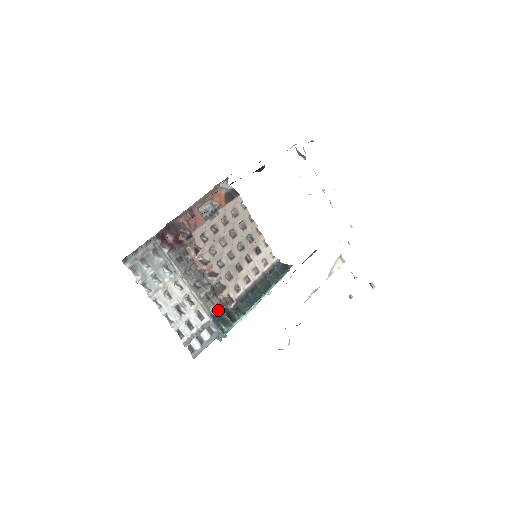
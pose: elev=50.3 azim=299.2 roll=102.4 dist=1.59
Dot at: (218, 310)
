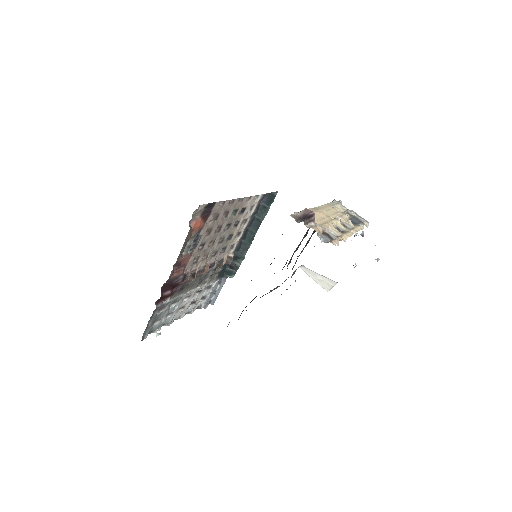
Dot at: (221, 271)
